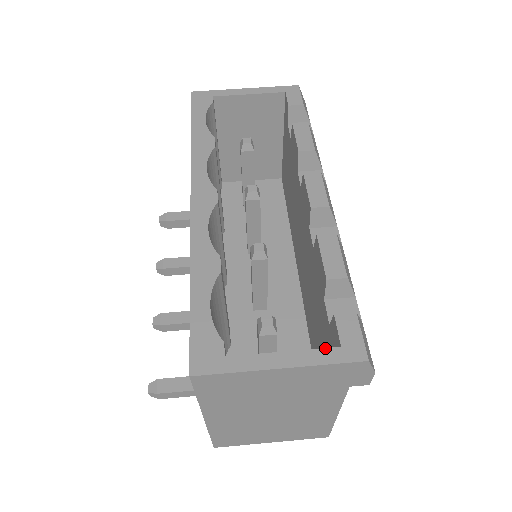
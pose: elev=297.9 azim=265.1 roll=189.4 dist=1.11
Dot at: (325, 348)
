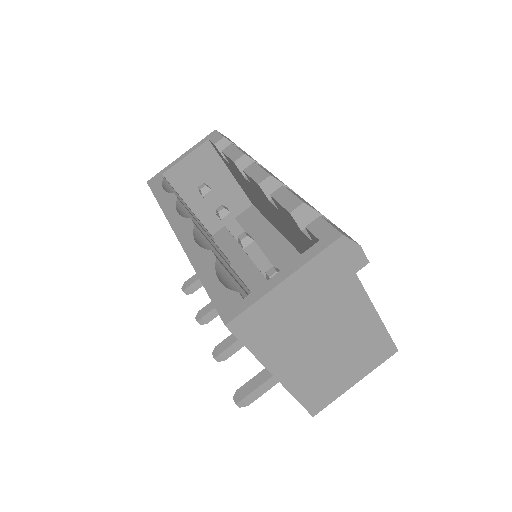
Dot at: (309, 248)
